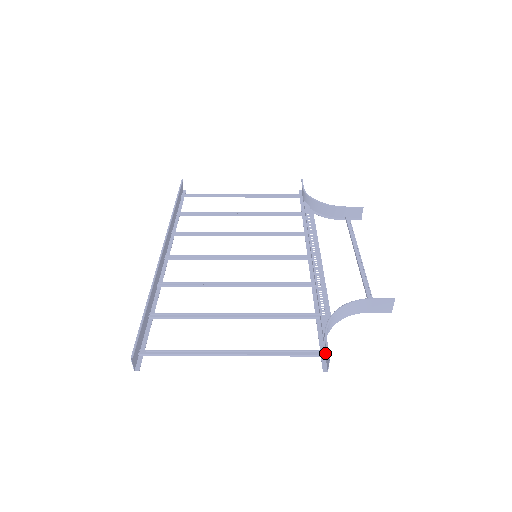
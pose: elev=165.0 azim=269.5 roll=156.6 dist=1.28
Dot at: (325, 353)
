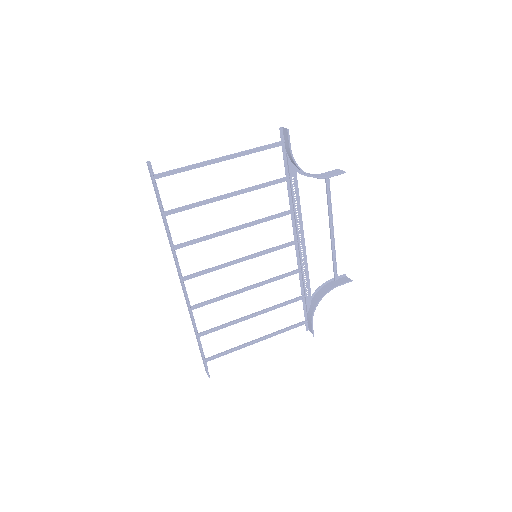
Dot at: (308, 321)
